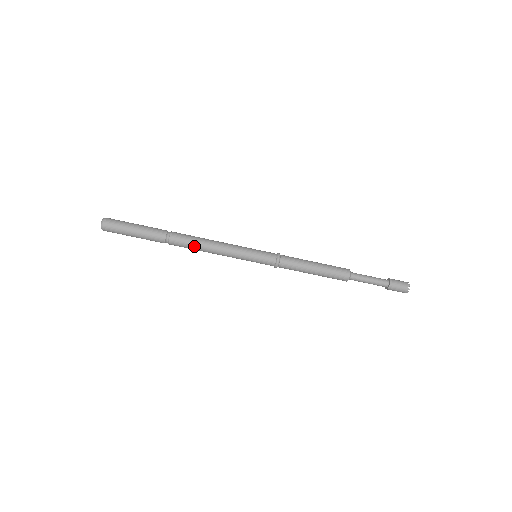
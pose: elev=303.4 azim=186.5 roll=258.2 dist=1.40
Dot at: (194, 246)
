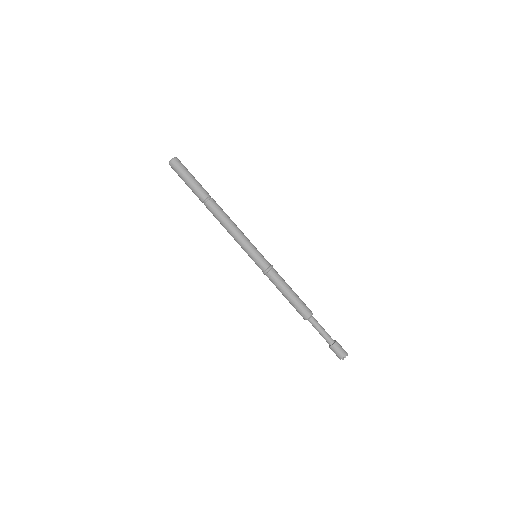
Dot at: (221, 217)
